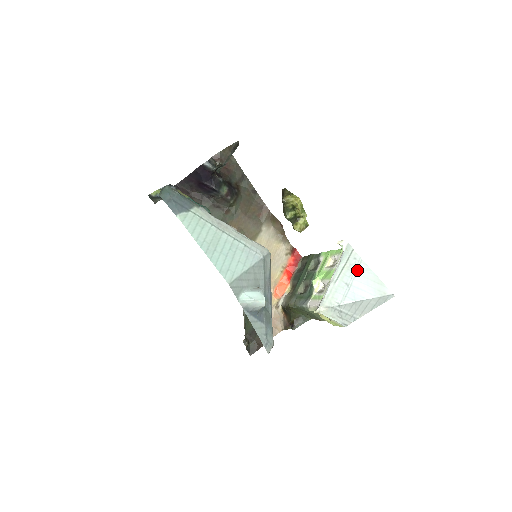
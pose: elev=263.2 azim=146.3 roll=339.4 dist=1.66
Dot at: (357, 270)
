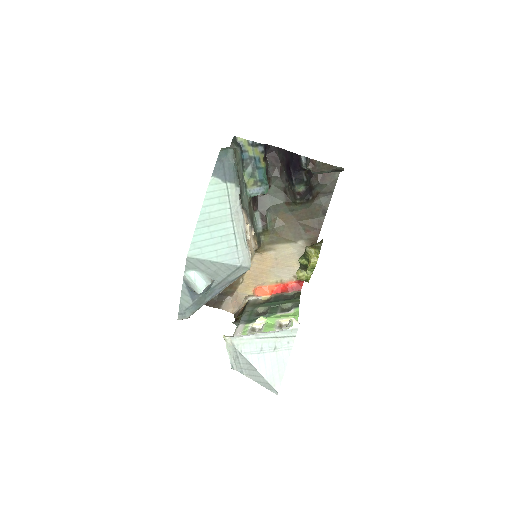
Dot at: (280, 350)
